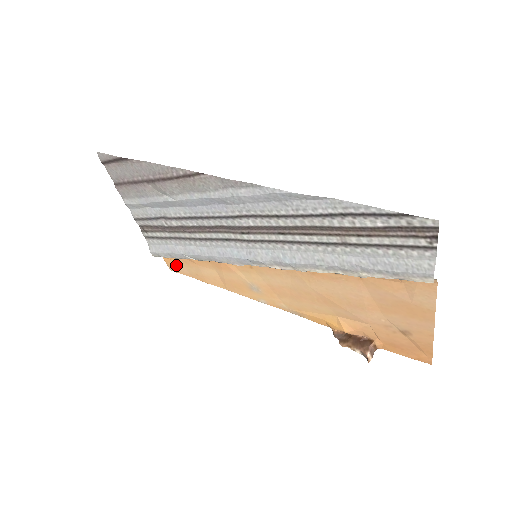
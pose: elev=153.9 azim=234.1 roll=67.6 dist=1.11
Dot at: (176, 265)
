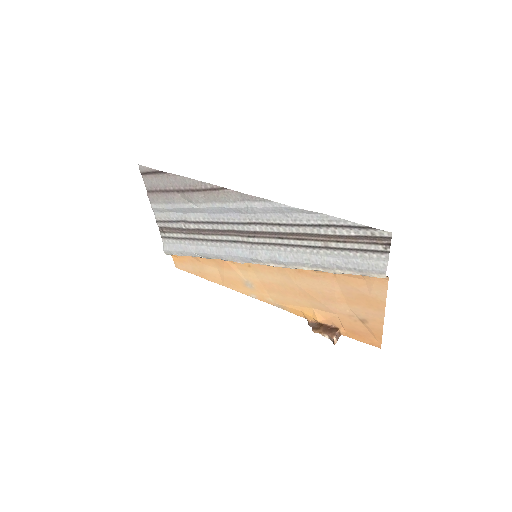
Dot at: (182, 263)
